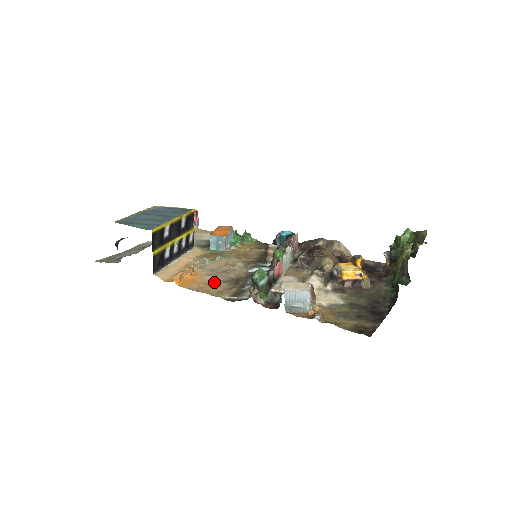
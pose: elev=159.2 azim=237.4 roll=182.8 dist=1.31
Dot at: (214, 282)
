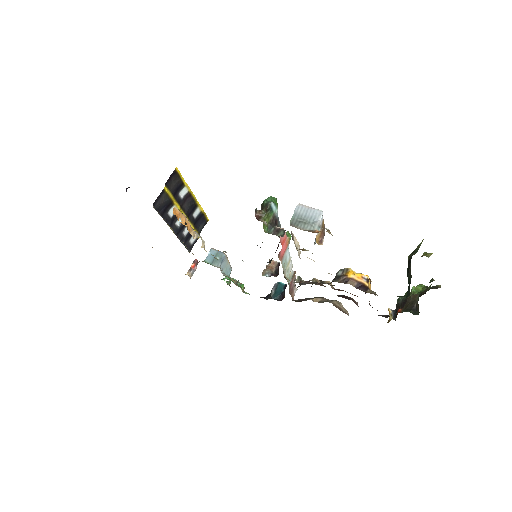
Dot at: occluded
